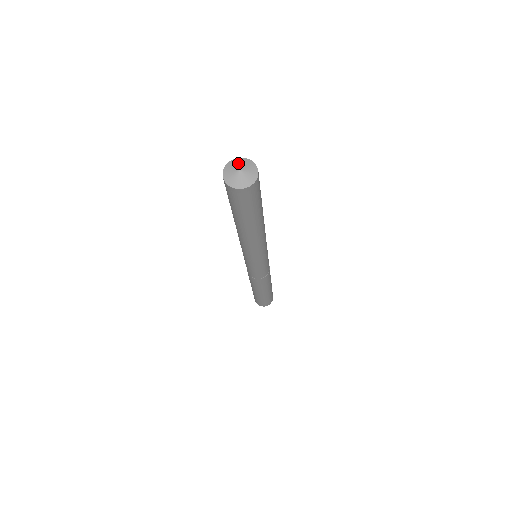
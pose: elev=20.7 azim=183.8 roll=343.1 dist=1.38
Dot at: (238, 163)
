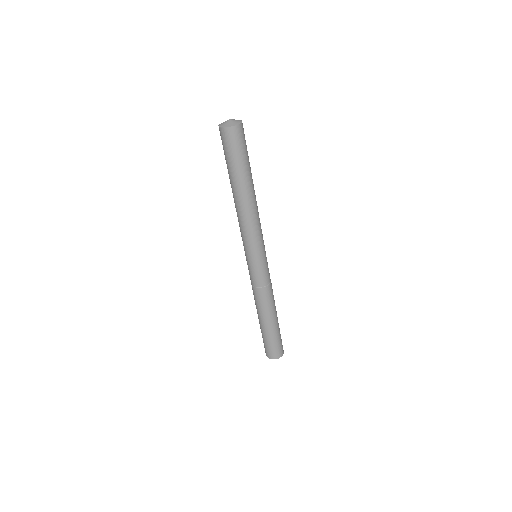
Dot at: (225, 121)
